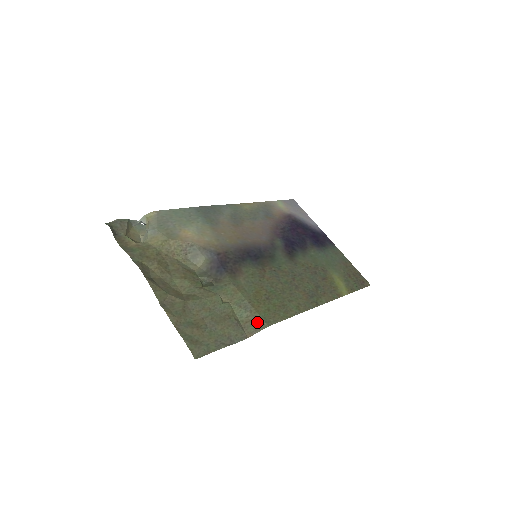
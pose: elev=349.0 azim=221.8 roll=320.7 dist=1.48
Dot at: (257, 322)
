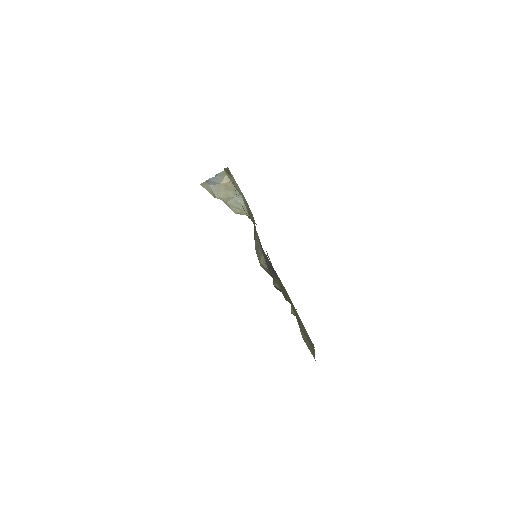
Dot at: occluded
